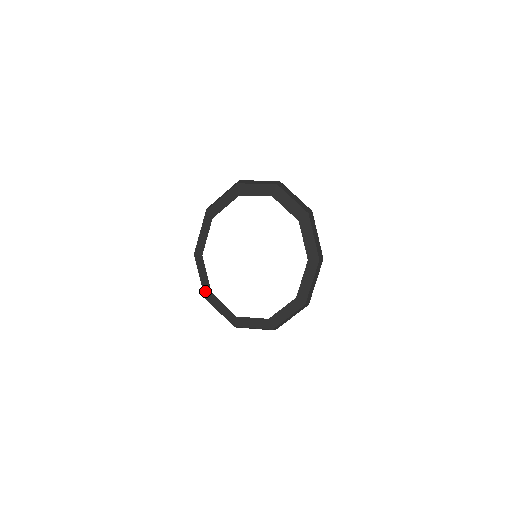
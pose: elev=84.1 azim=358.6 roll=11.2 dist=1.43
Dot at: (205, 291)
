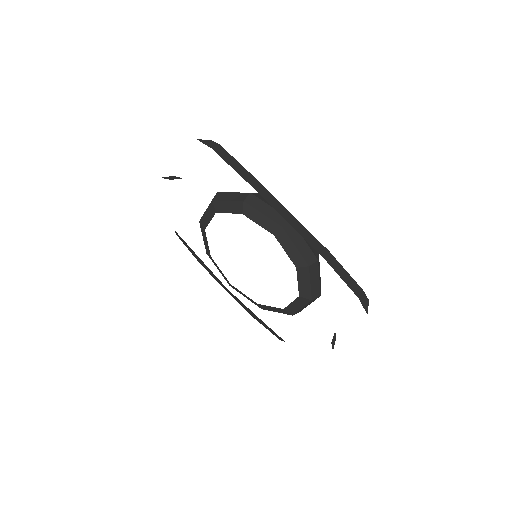
Dot at: occluded
